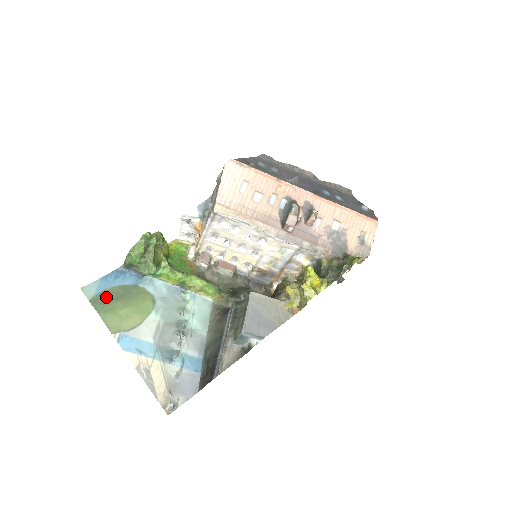
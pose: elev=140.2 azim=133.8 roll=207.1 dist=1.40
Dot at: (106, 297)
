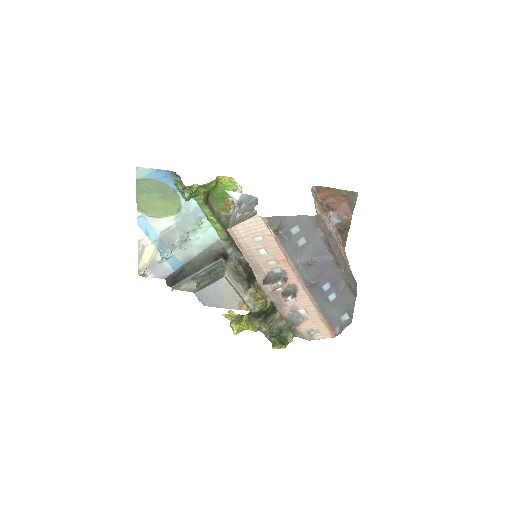
Dot at: (149, 185)
